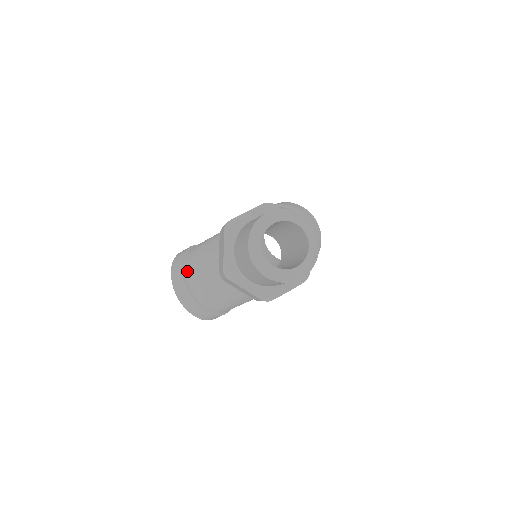
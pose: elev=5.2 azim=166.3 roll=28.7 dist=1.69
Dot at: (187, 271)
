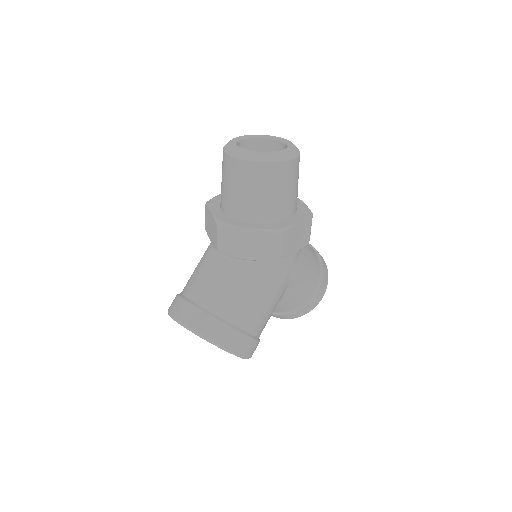
Dot at: (185, 292)
